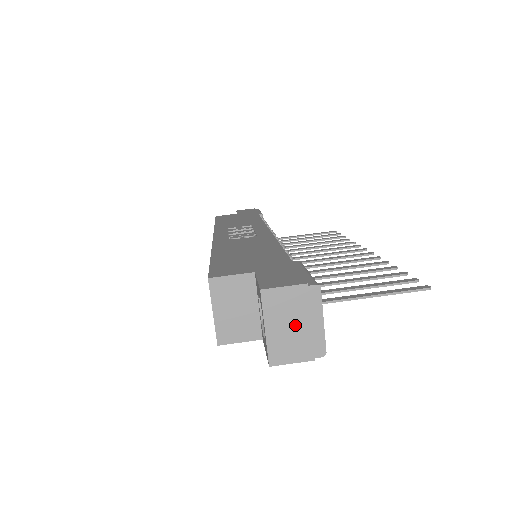
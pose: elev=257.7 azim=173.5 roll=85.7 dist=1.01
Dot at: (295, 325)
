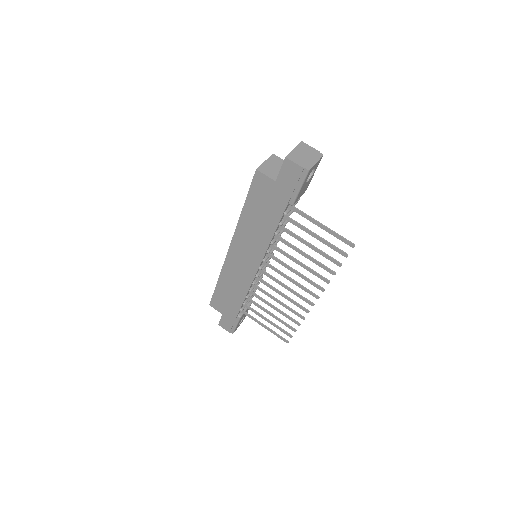
Dot at: (305, 156)
